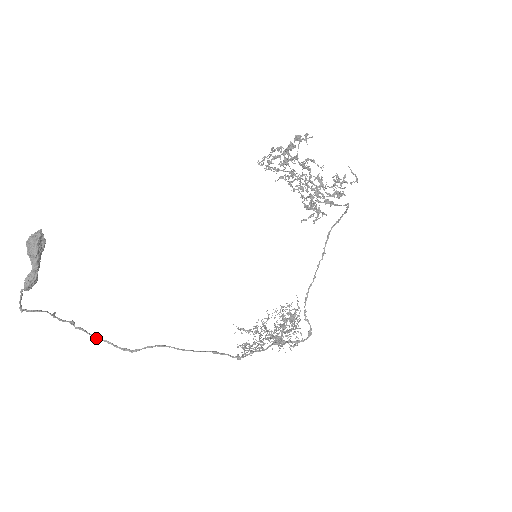
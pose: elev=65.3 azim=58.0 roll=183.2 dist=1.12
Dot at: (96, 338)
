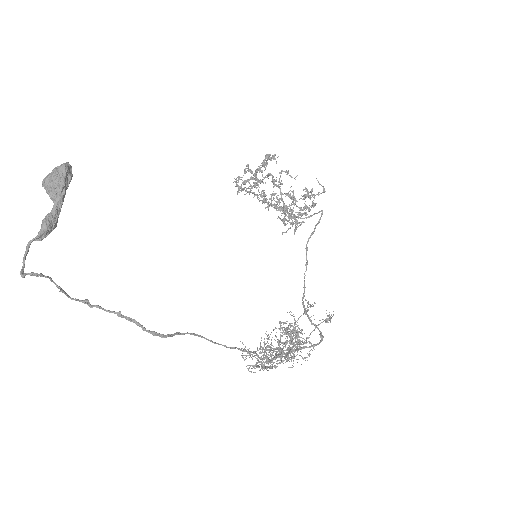
Dot at: (121, 315)
